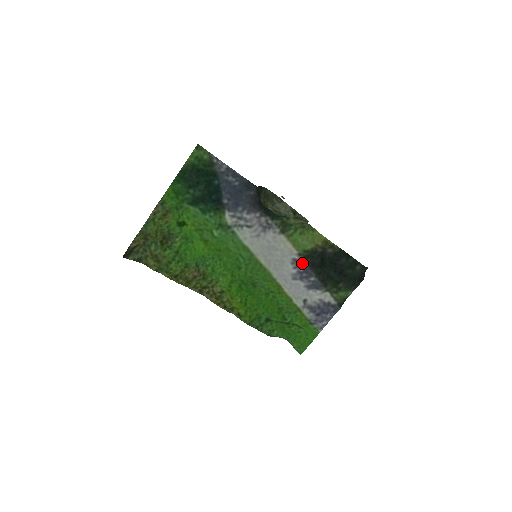
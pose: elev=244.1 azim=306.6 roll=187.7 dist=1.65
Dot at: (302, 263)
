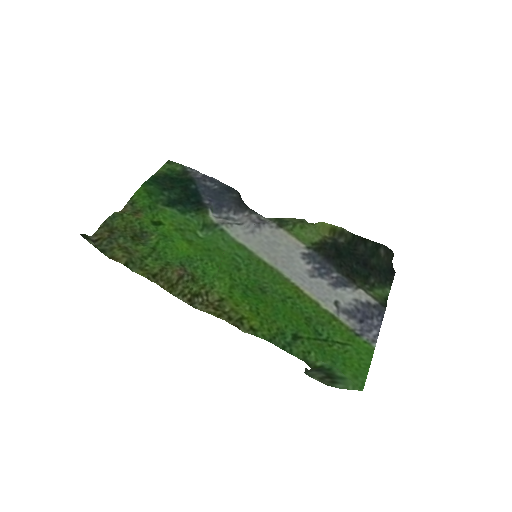
Dot at: (315, 257)
